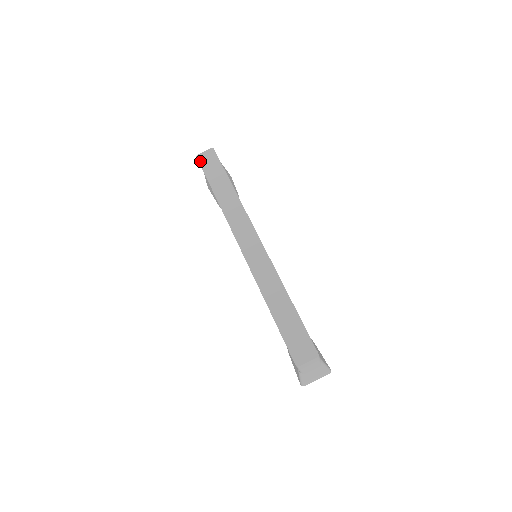
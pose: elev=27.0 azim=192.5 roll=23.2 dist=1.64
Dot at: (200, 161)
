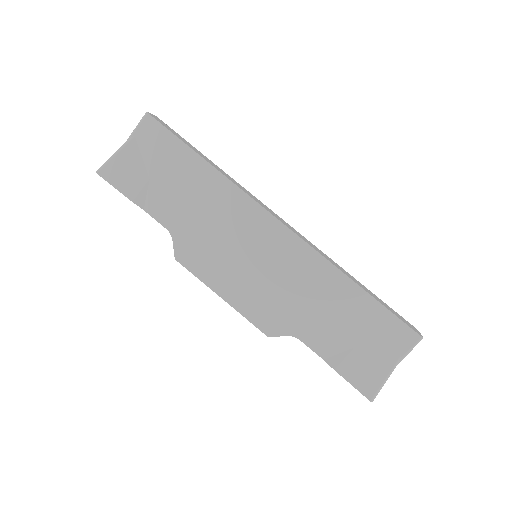
Dot at: (157, 120)
